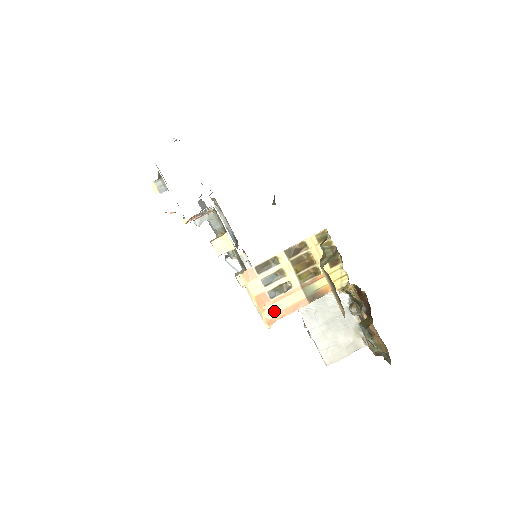
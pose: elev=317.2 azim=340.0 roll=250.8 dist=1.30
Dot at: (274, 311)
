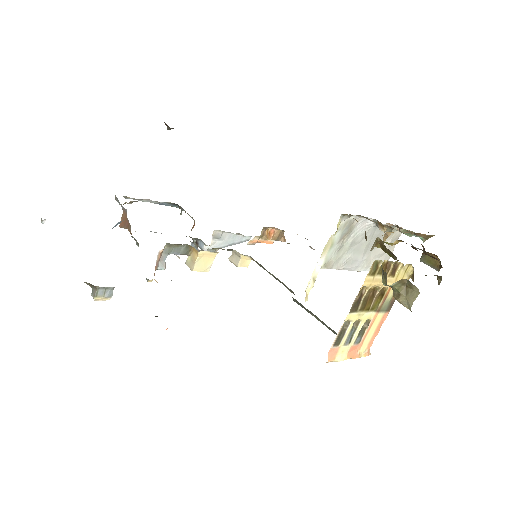
Dot at: (366, 345)
